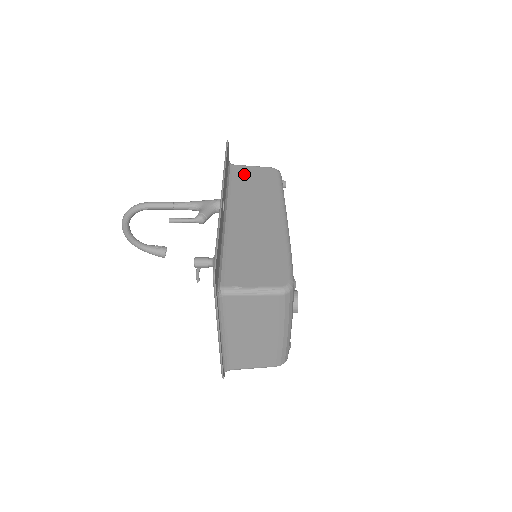
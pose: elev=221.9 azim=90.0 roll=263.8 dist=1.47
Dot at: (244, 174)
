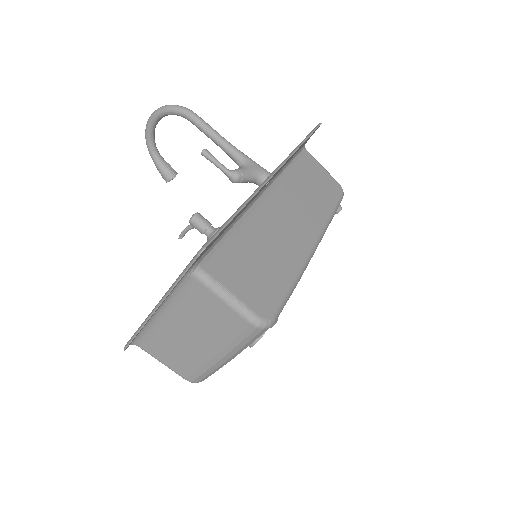
Dot at: (310, 168)
